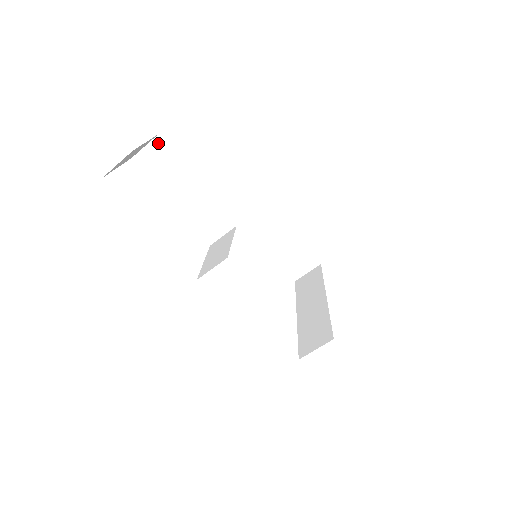
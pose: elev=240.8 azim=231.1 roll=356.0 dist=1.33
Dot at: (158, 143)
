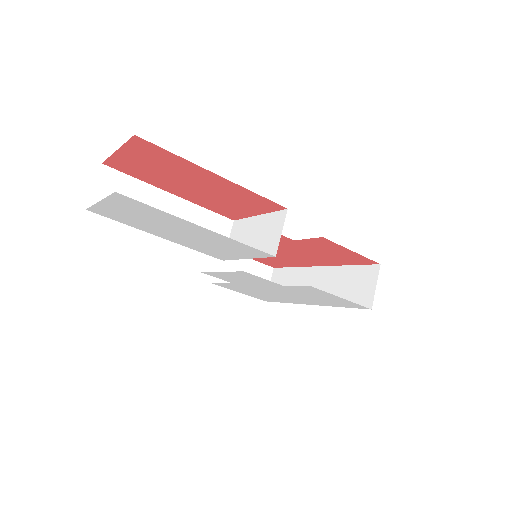
Dot at: (107, 174)
